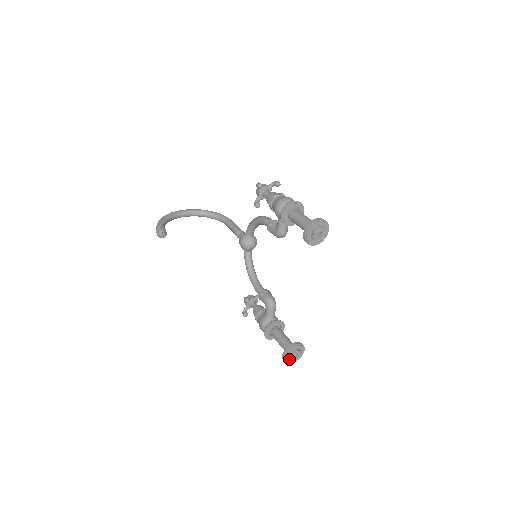
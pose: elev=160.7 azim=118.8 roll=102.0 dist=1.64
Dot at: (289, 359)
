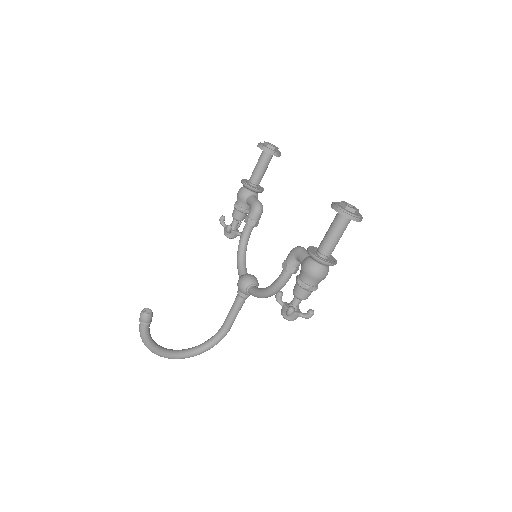
Dot at: (344, 207)
